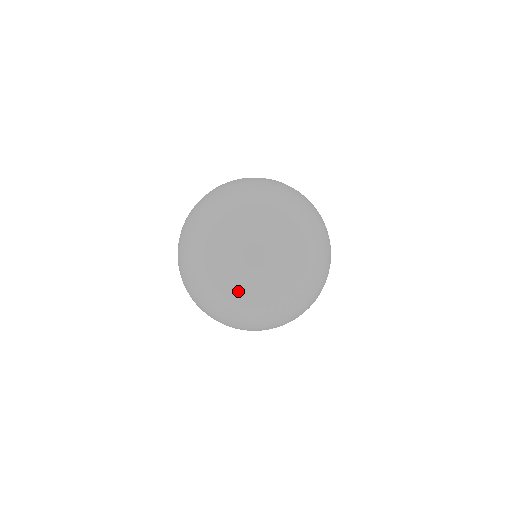
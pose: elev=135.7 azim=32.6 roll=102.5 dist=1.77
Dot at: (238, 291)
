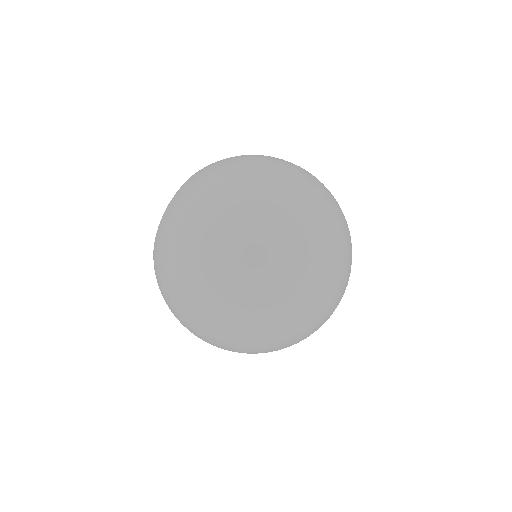
Dot at: (270, 348)
